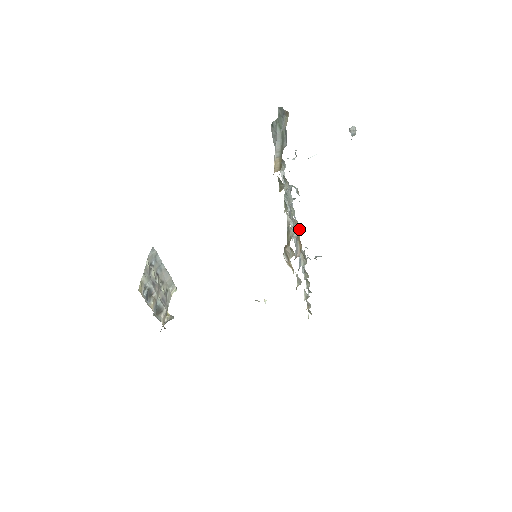
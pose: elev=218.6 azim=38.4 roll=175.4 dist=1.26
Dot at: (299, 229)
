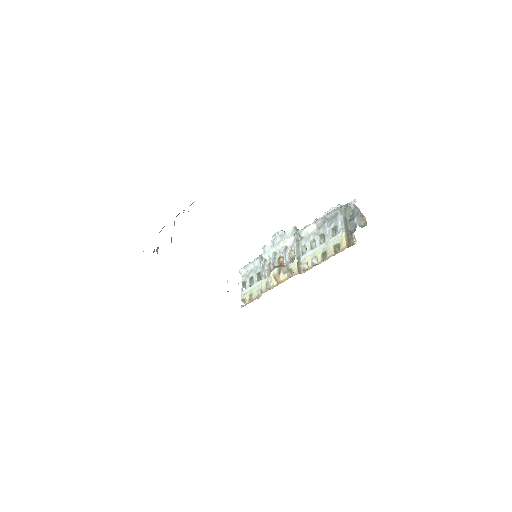
Dot at: occluded
